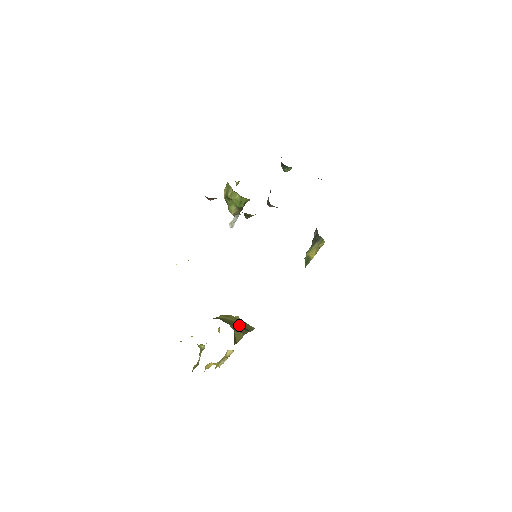
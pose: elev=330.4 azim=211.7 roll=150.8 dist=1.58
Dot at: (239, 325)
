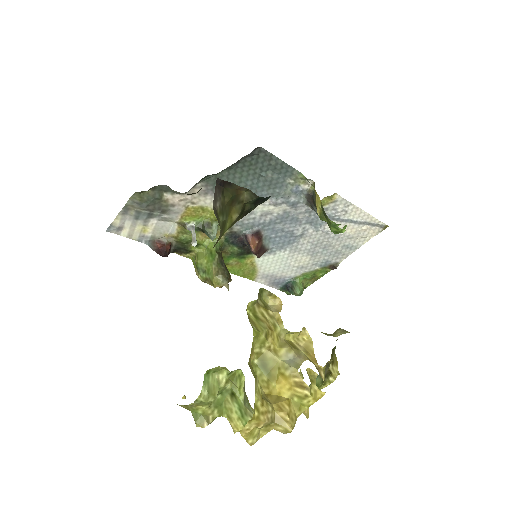
Dot at: occluded
